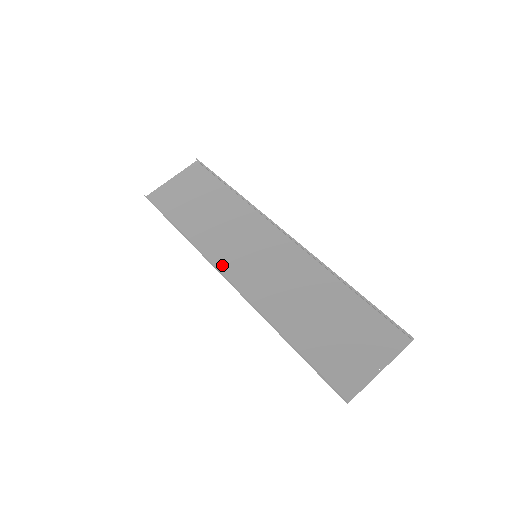
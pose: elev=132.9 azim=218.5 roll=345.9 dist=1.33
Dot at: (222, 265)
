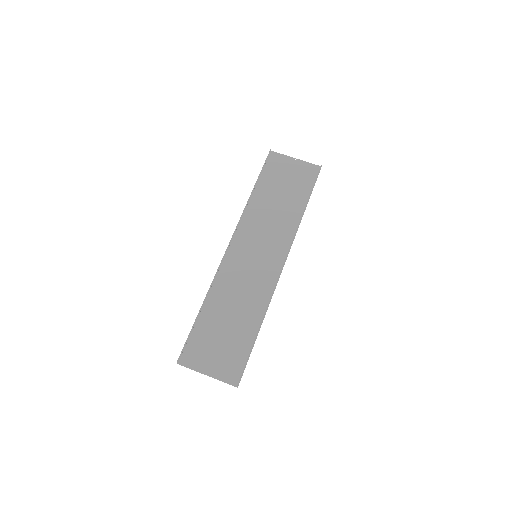
Dot at: (239, 237)
